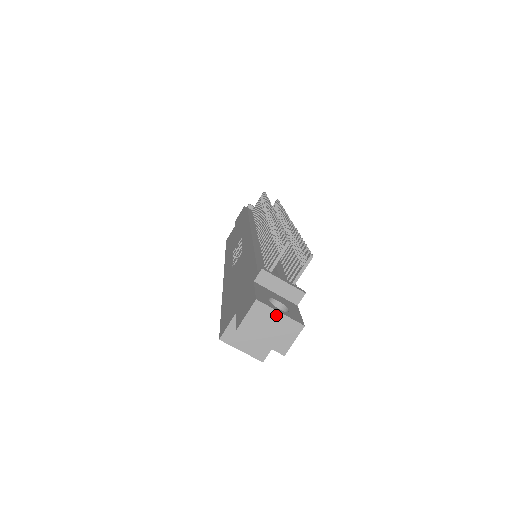
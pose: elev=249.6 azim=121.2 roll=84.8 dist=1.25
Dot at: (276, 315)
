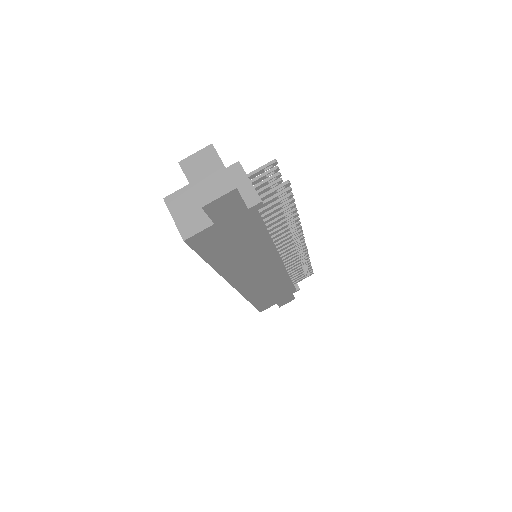
Dot at: (219, 165)
